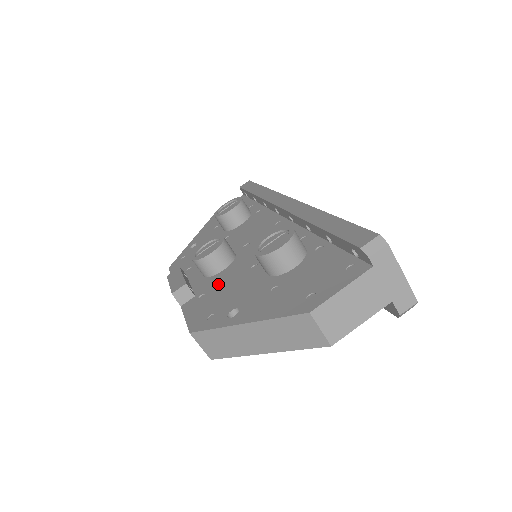
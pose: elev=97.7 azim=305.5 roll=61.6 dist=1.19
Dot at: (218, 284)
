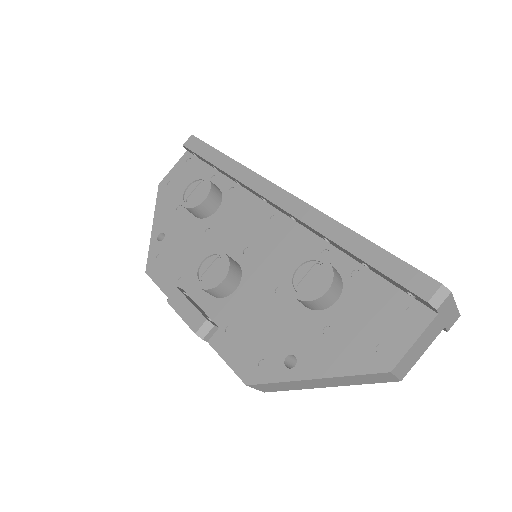
Dot at: (242, 313)
